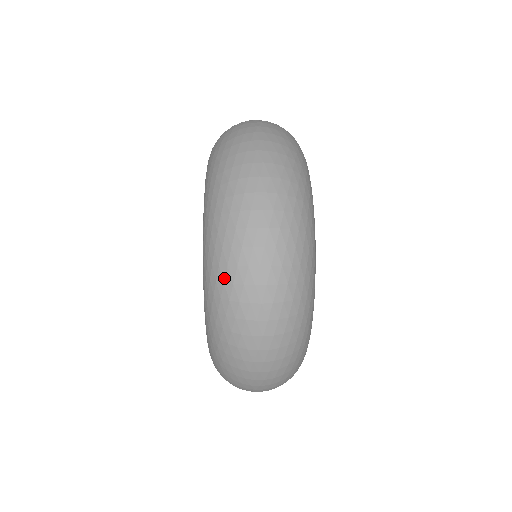
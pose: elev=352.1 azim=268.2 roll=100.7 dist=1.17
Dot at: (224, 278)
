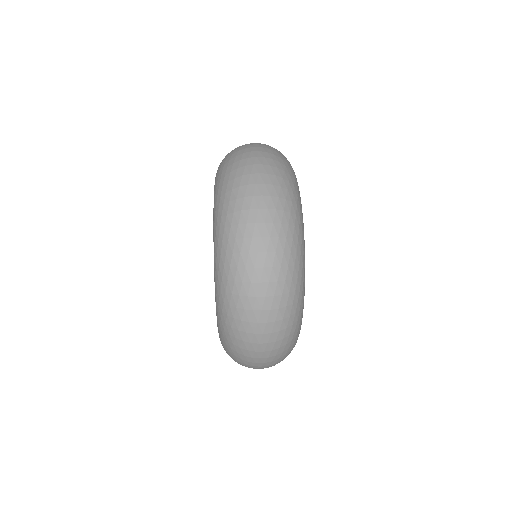
Dot at: (231, 222)
